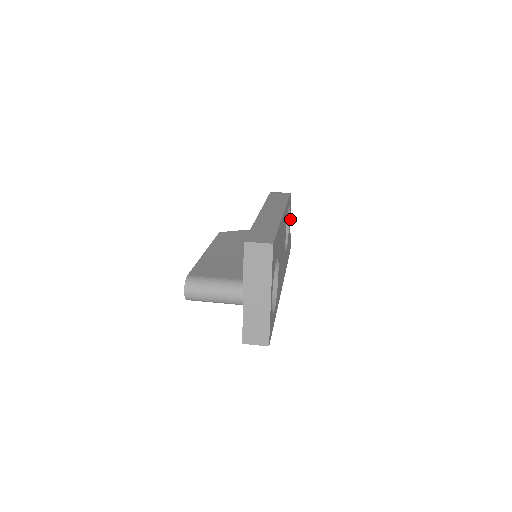
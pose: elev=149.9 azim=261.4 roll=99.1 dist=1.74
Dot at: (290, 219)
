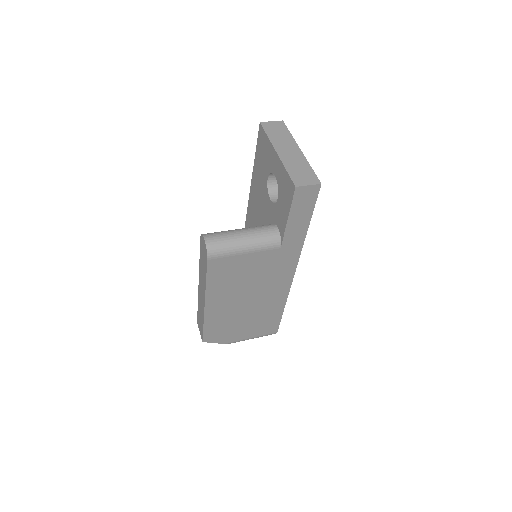
Dot at: occluded
